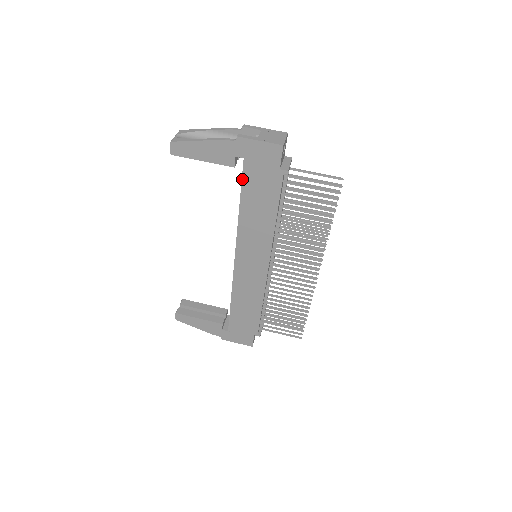
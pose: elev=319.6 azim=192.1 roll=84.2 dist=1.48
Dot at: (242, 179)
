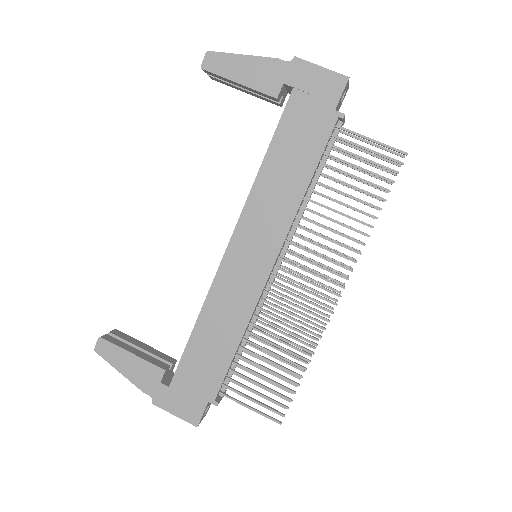
Dot at: (281, 117)
